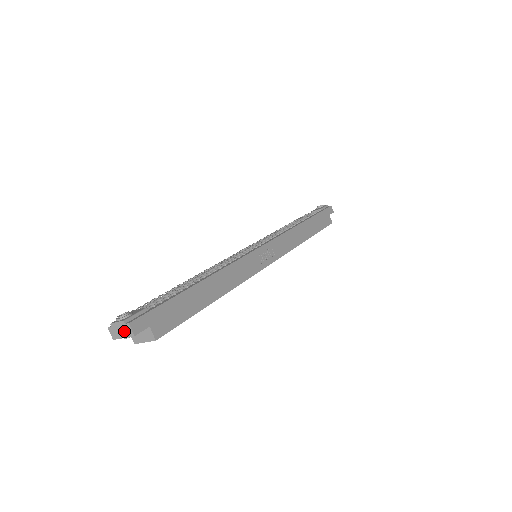
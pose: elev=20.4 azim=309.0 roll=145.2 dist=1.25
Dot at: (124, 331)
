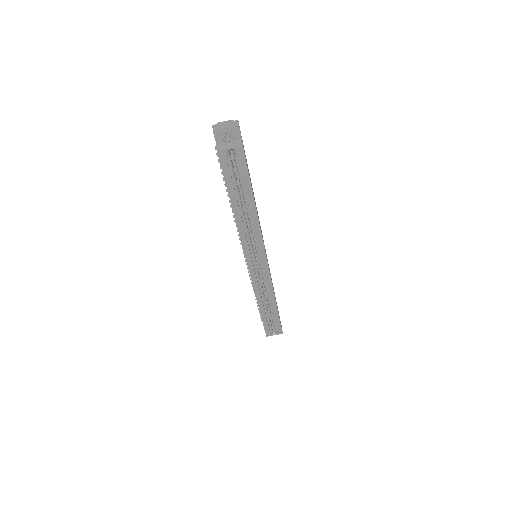
Dot at: (230, 124)
